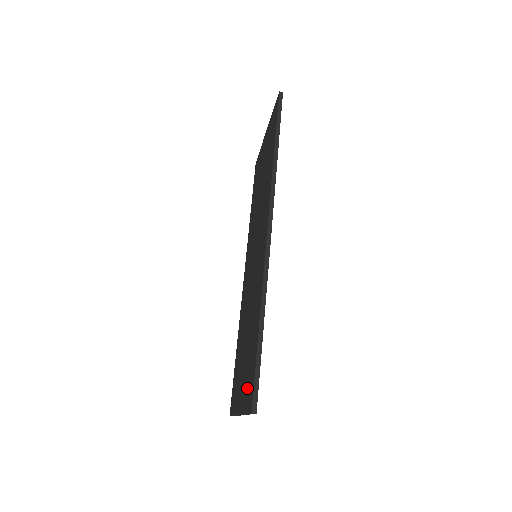
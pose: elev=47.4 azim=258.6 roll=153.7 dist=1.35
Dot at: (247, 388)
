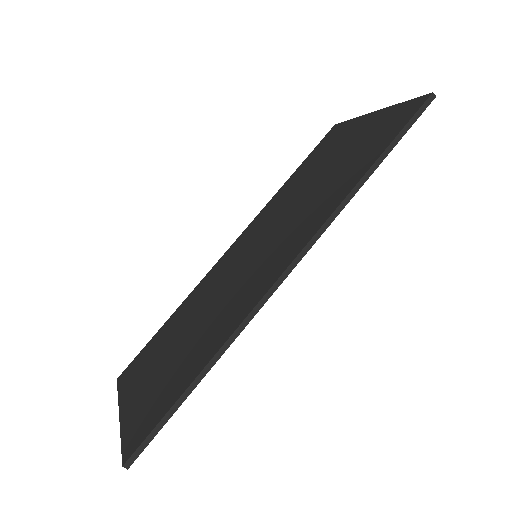
Dot at: (141, 414)
